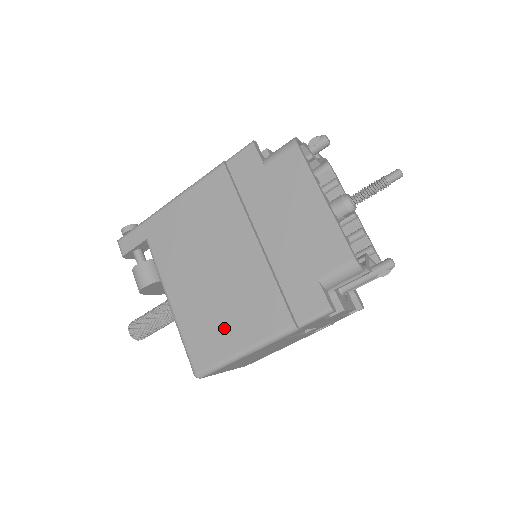
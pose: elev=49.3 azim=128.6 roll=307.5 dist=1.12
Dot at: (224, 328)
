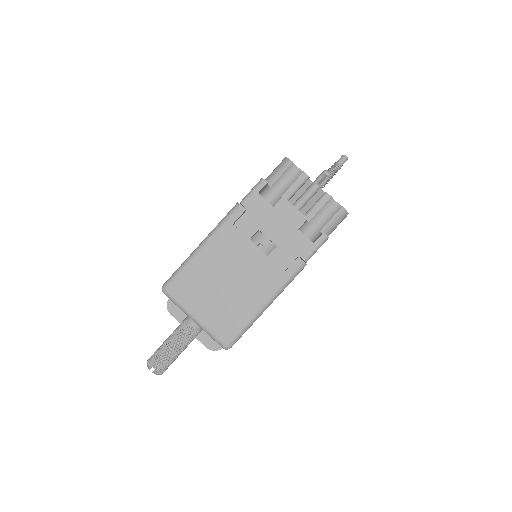
Dot at: occluded
